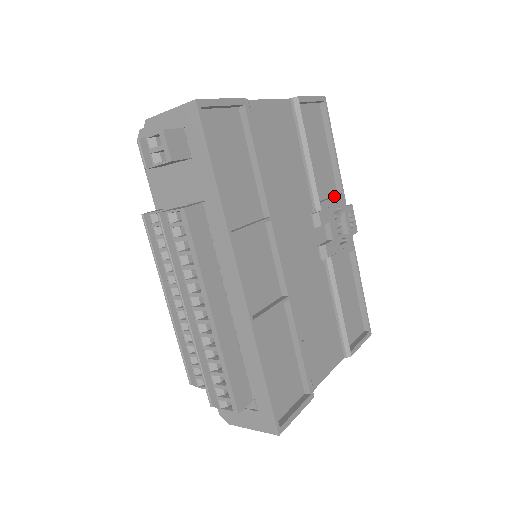
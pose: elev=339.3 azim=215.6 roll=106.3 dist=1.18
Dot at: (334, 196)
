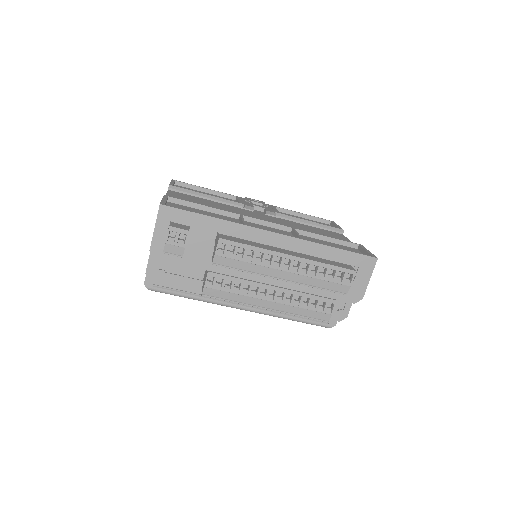
Dot at: (237, 199)
